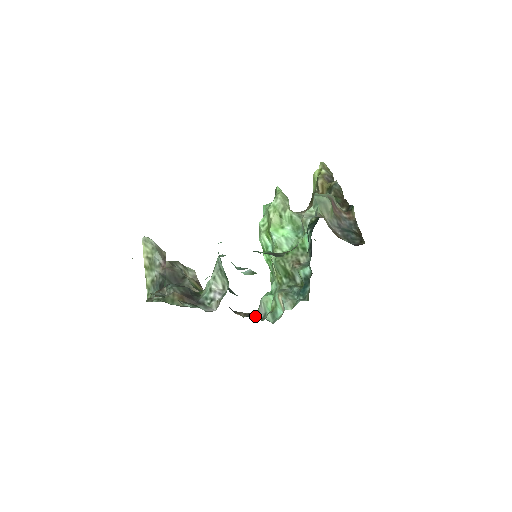
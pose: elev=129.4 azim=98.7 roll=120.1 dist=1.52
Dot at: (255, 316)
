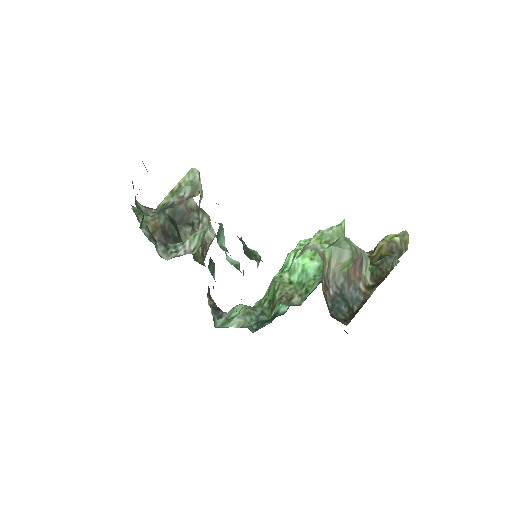
Dot at: (217, 312)
